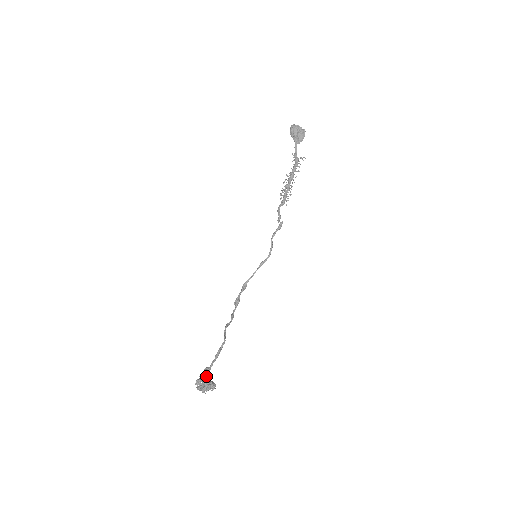
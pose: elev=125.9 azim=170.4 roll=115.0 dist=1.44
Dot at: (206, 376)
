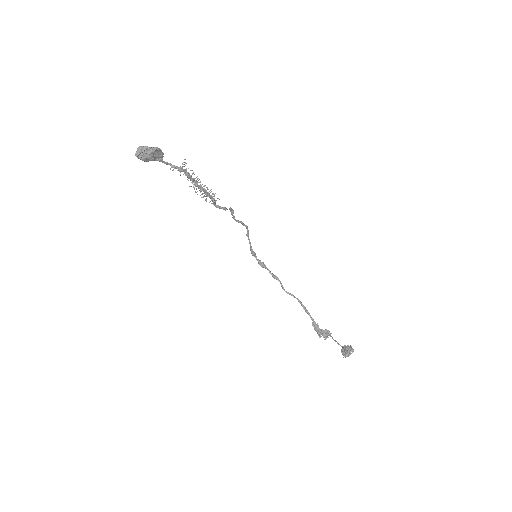
Dot at: (318, 327)
